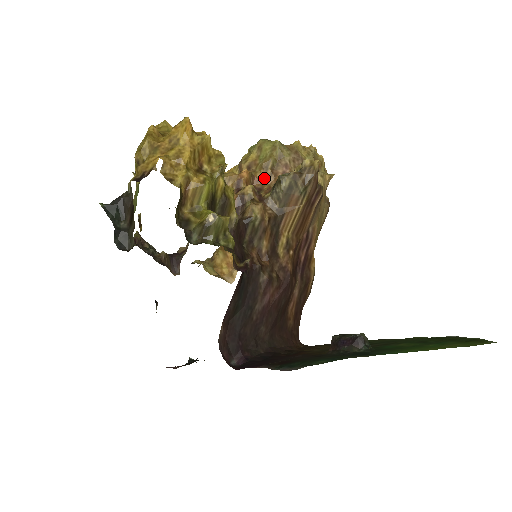
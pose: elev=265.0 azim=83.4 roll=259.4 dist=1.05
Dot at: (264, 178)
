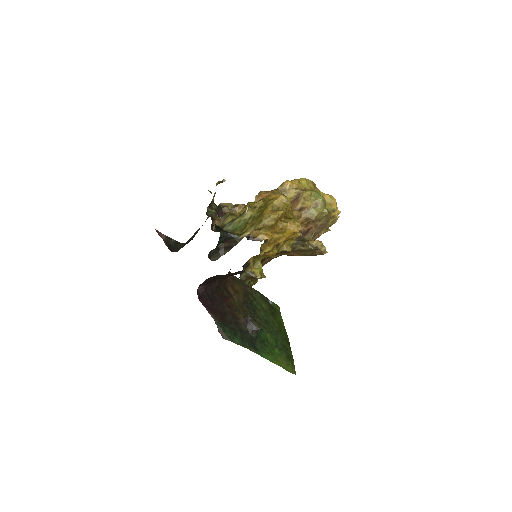
Dot at: (300, 223)
